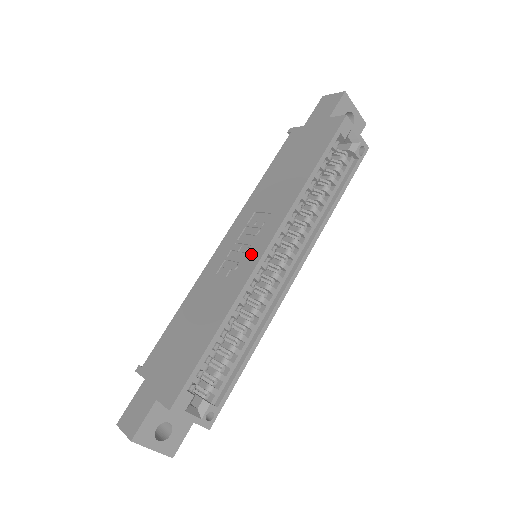
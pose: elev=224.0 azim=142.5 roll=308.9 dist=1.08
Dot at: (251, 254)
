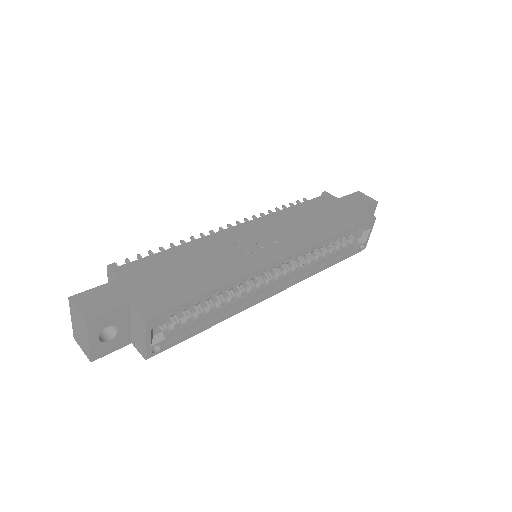
Dot at: (268, 253)
